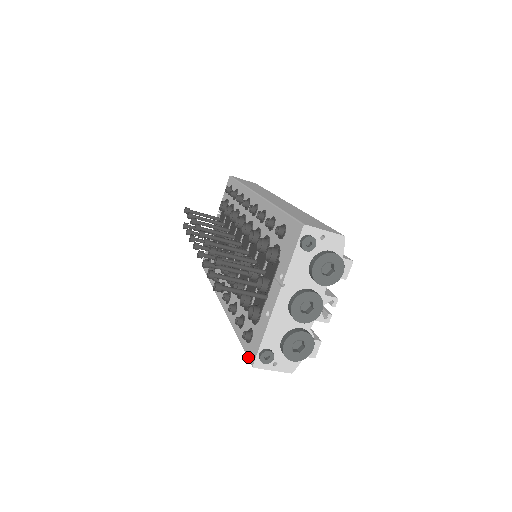
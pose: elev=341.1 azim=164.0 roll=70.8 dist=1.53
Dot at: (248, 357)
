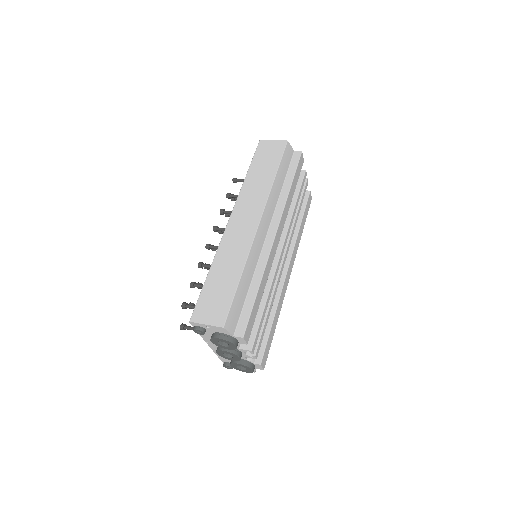
Dot at: occluded
